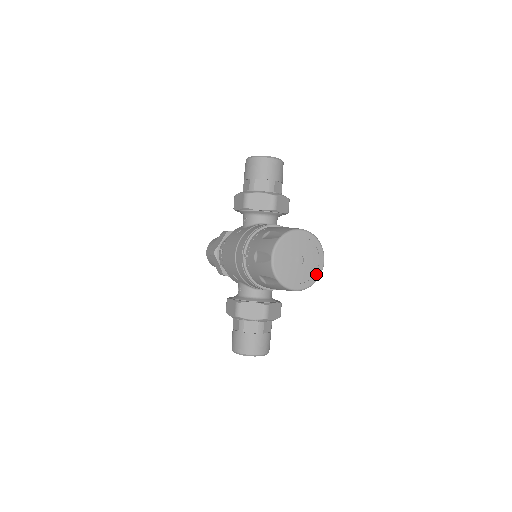
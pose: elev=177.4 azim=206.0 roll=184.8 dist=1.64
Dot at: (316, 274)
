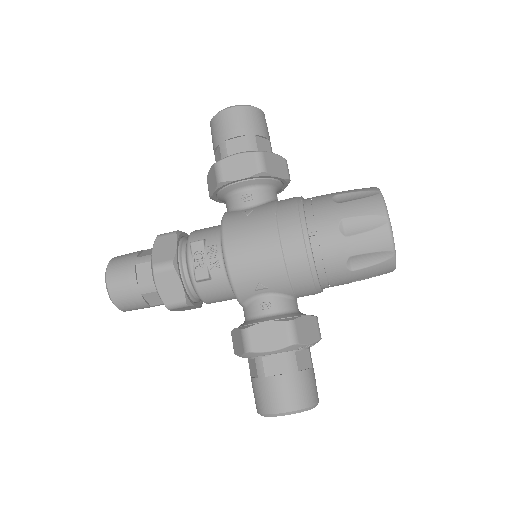
Dot at: occluded
